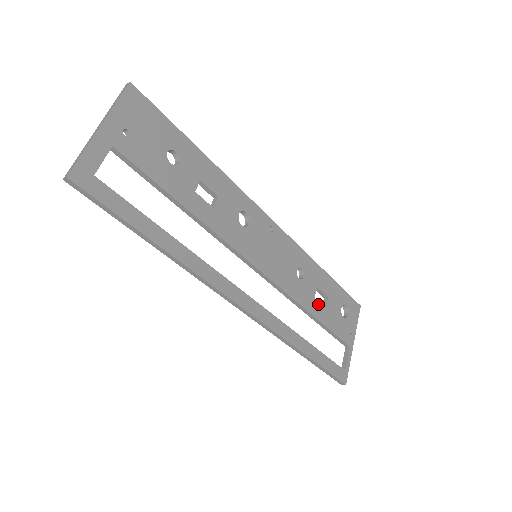
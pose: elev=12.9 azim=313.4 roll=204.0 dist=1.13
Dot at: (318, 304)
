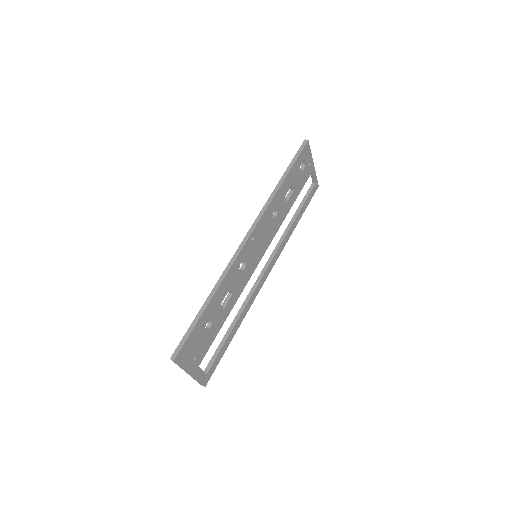
Dot at: (290, 199)
